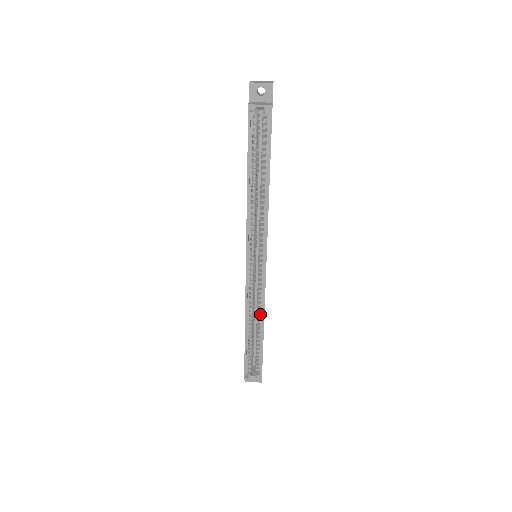
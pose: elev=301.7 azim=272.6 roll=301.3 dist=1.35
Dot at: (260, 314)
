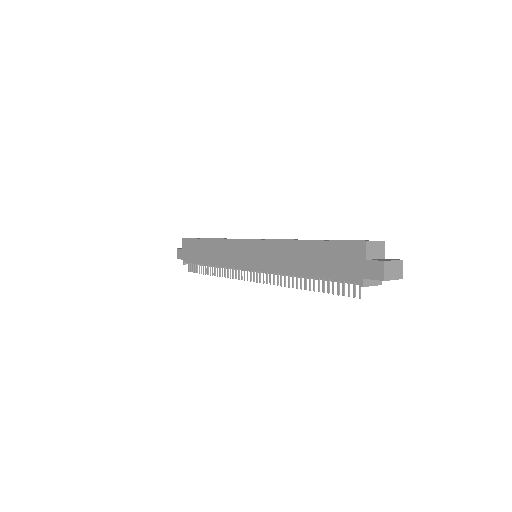
Dot at: occluded
